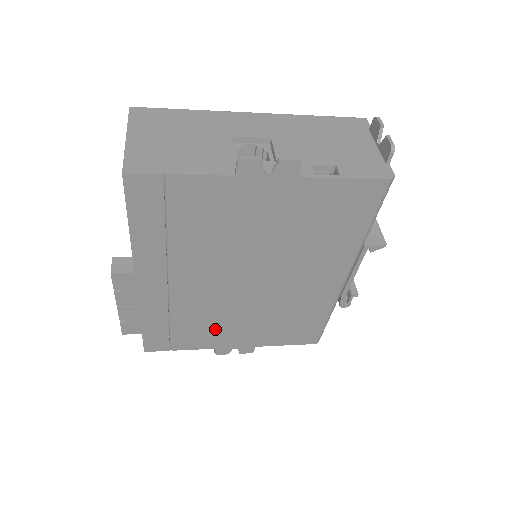
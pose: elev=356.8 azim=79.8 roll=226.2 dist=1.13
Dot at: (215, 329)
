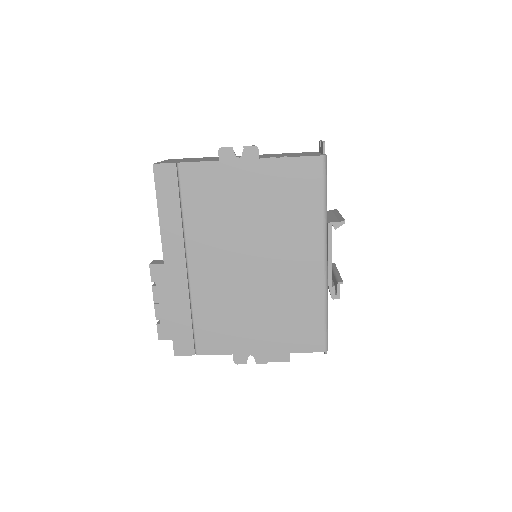
Dot at: (229, 325)
